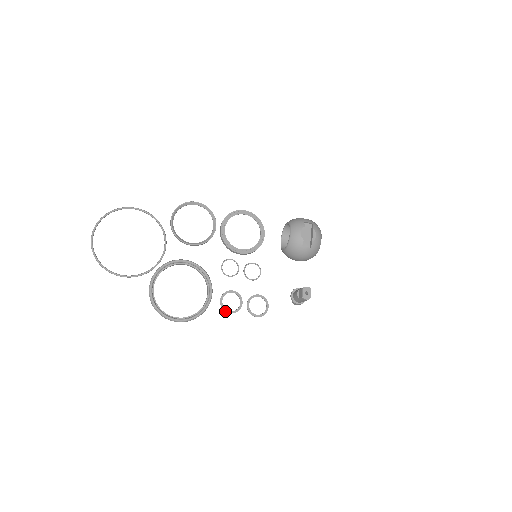
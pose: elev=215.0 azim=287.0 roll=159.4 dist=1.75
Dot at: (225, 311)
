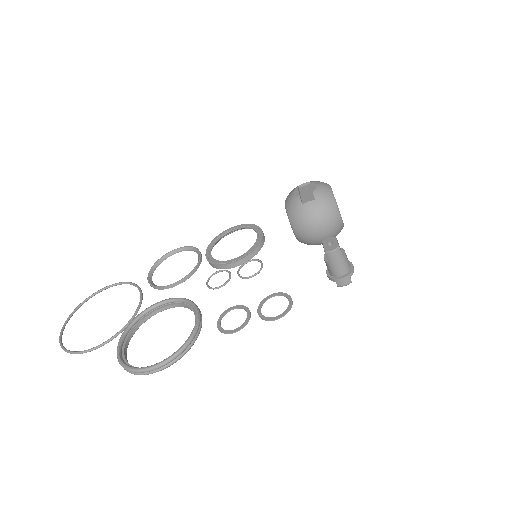
Dot at: (226, 333)
